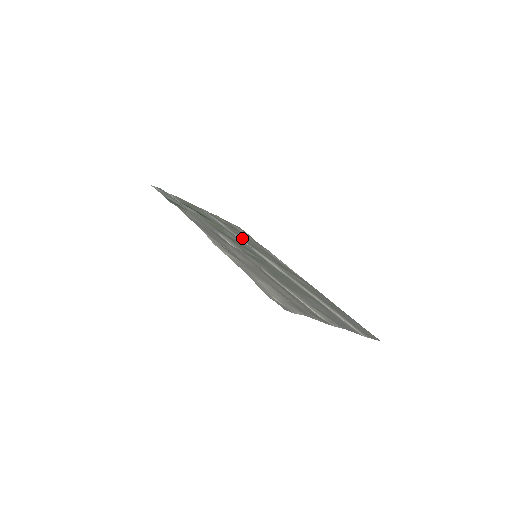
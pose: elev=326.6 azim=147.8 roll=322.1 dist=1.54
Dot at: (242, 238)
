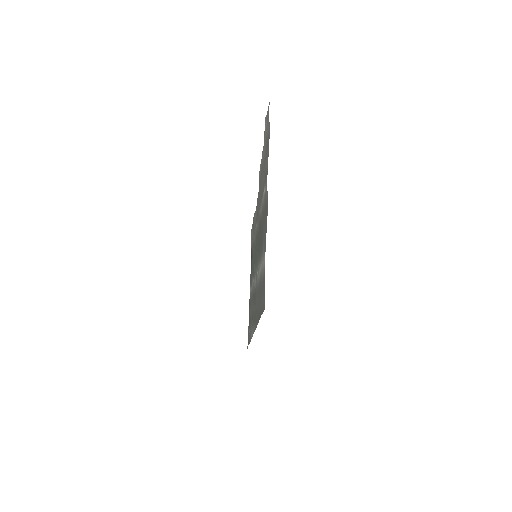
Dot at: occluded
